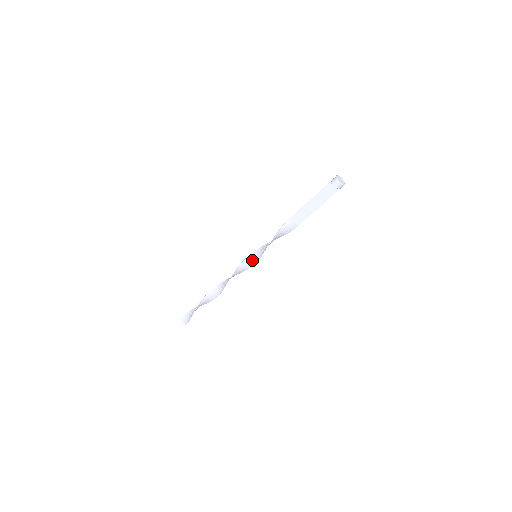
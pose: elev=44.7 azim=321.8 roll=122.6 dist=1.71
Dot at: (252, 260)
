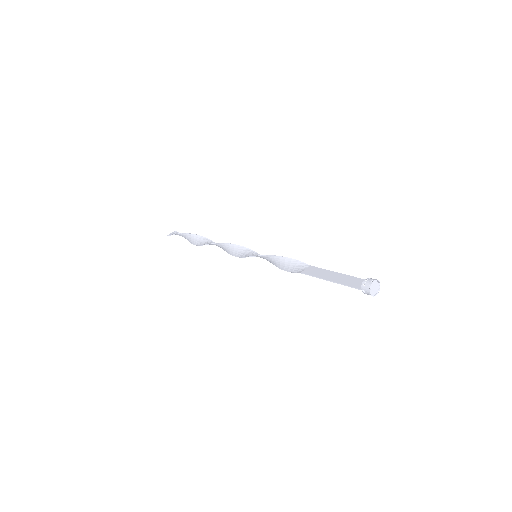
Dot at: (251, 255)
